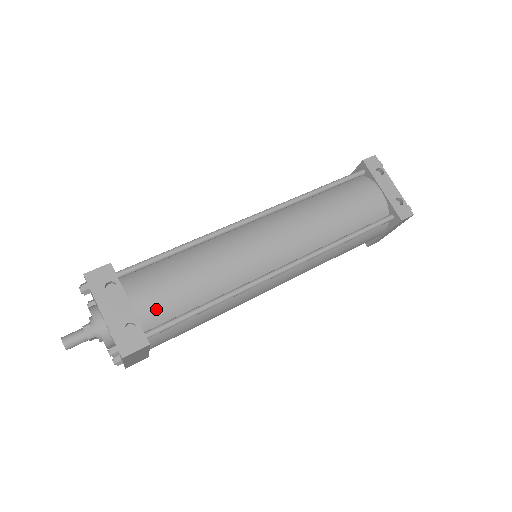
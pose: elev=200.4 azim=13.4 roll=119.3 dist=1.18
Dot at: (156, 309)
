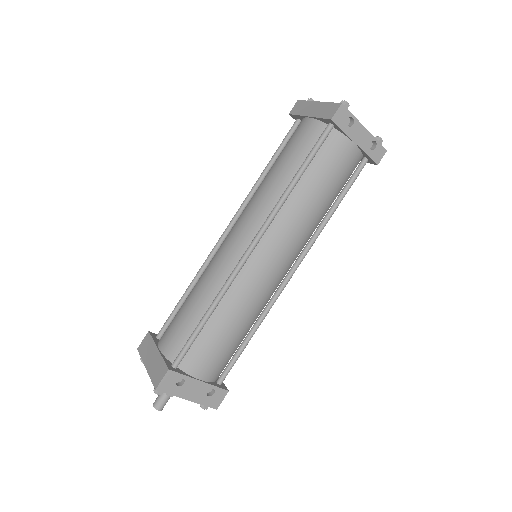
Dot at: (218, 368)
